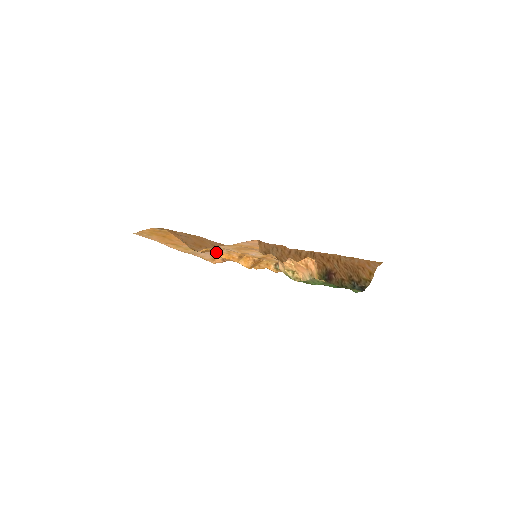
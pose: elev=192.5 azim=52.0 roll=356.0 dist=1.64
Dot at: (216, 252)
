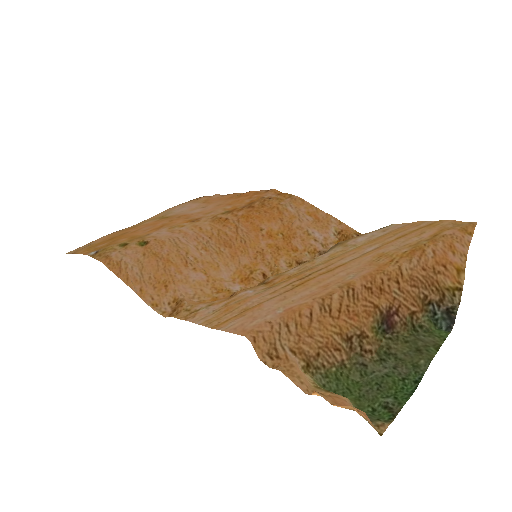
Dot at: (192, 303)
